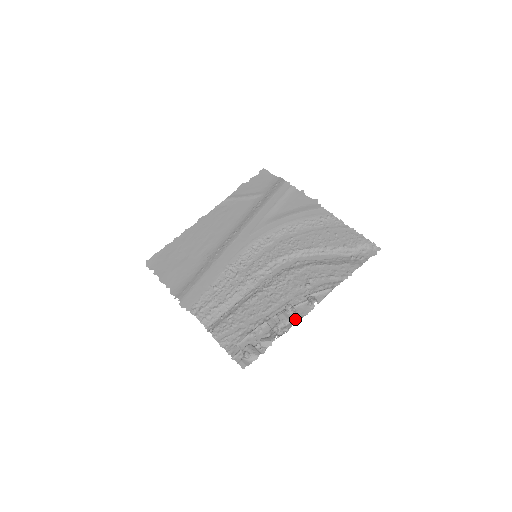
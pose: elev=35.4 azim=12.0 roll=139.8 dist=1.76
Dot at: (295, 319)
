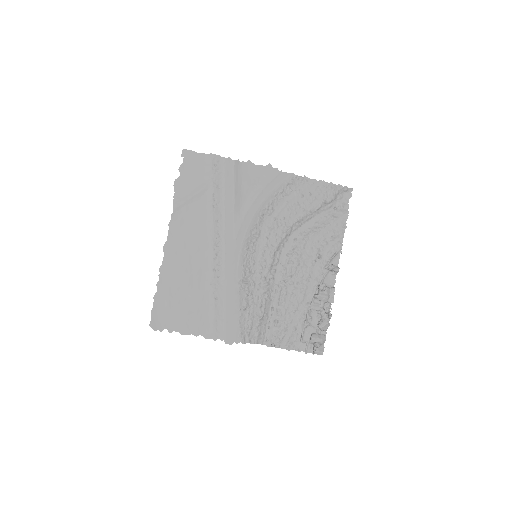
Dot at: (331, 293)
